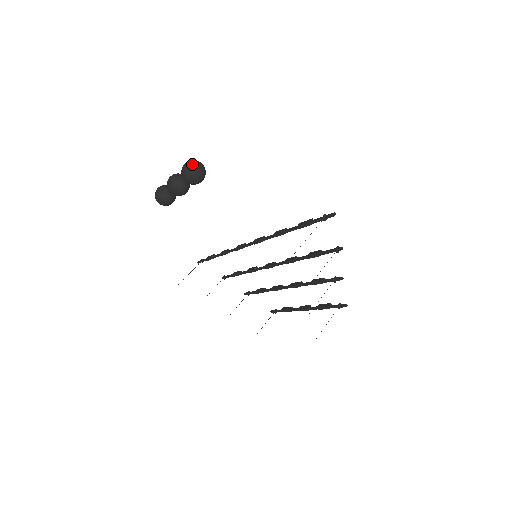
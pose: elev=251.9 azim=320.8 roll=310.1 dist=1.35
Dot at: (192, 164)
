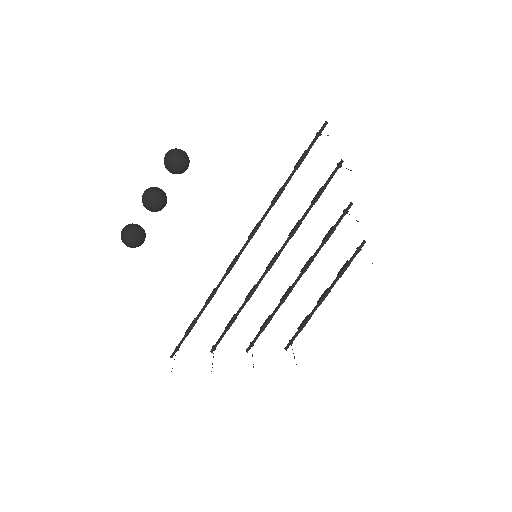
Dot at: (175, 148)
